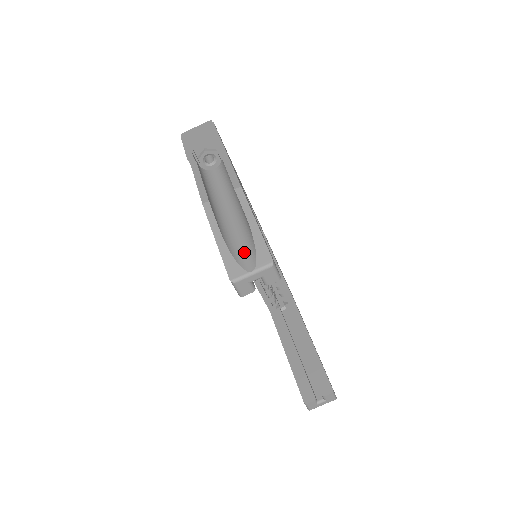
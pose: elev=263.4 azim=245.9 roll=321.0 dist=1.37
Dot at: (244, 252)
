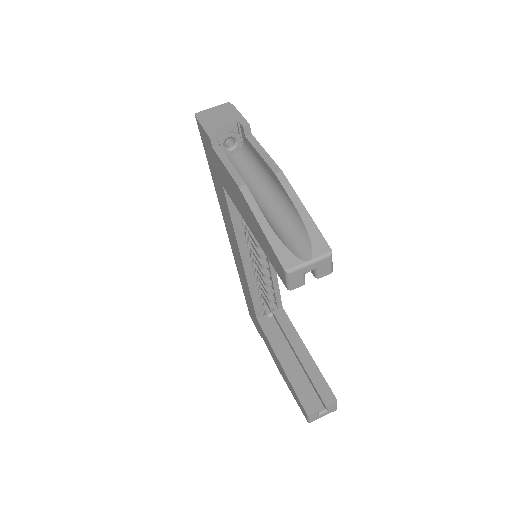
Dot at: (294, 241)
